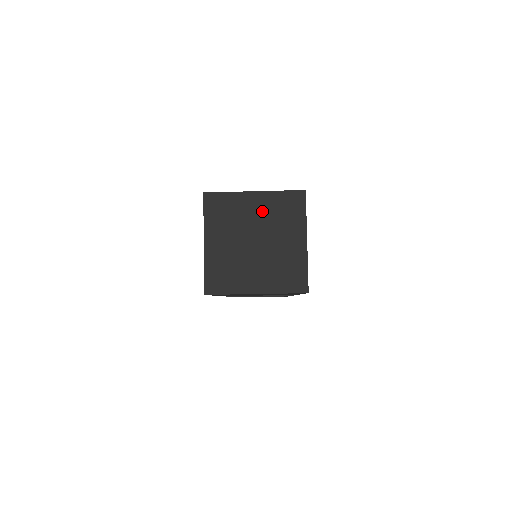
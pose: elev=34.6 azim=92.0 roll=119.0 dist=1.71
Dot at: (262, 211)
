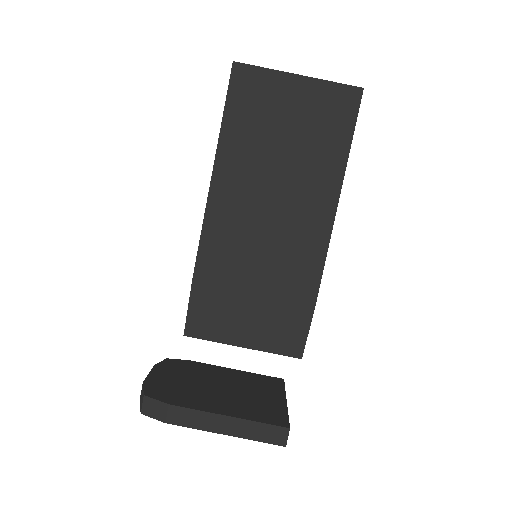
Dot at: occluded
